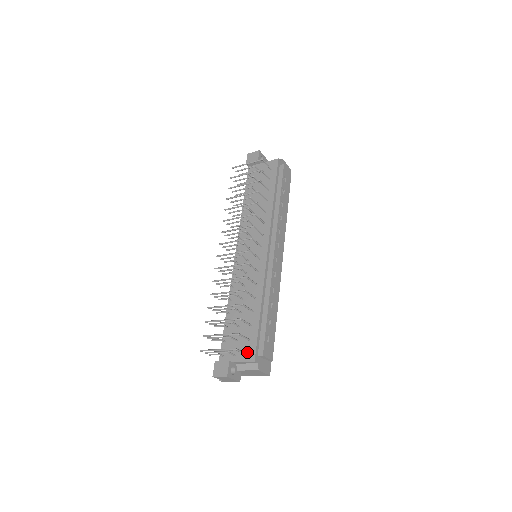
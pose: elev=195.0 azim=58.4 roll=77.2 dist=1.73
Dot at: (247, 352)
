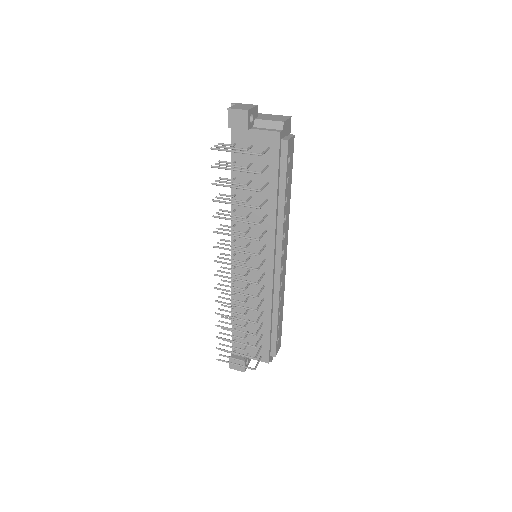
Dot at: (260, 355)
